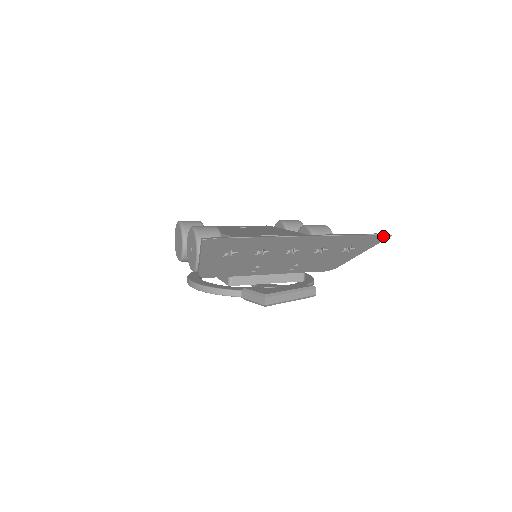
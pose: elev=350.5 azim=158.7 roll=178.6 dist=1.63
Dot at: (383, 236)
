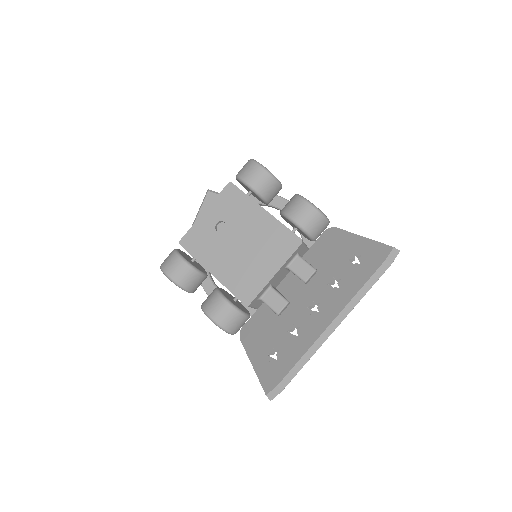
Dot at: (392, 257)
